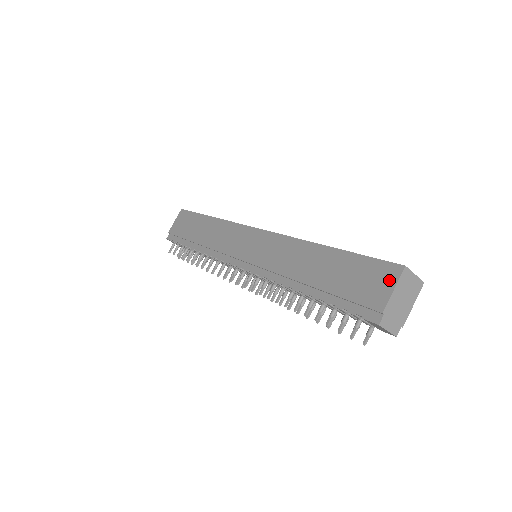
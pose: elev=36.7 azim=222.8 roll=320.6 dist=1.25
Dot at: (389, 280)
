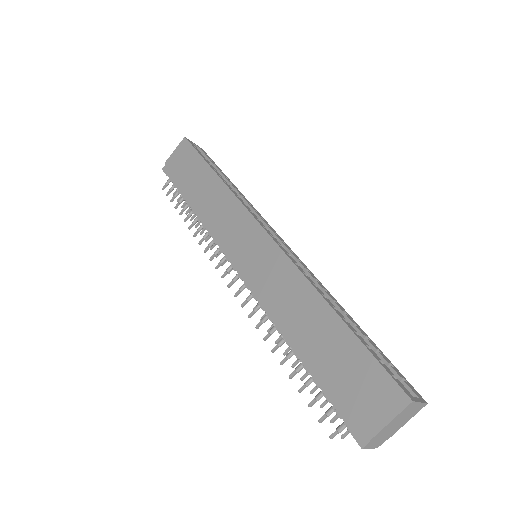
Dot at: (389, 406)
